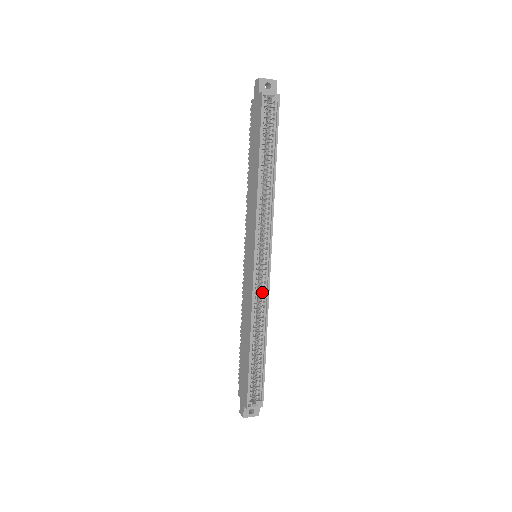
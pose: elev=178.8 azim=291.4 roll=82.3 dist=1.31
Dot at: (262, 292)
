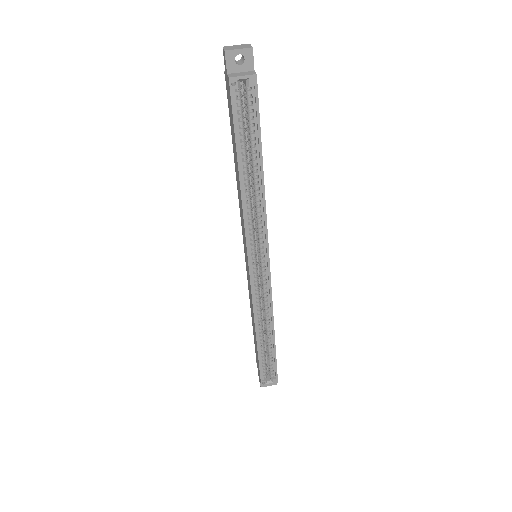
Dot at: (264, 296)
